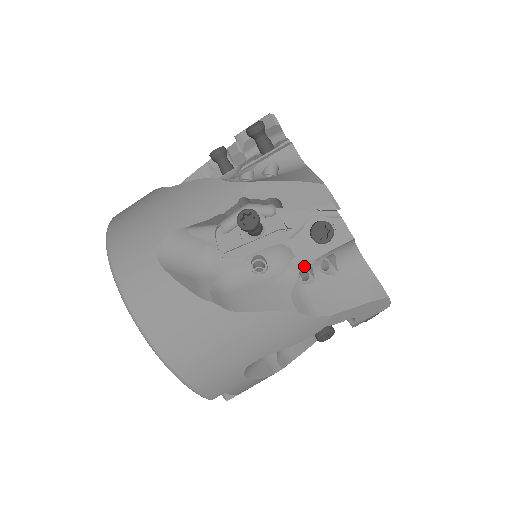
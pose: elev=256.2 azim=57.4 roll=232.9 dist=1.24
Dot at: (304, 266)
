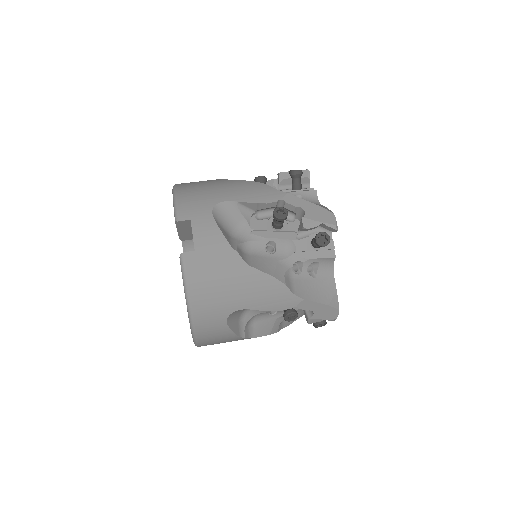
Dot at: occluded
